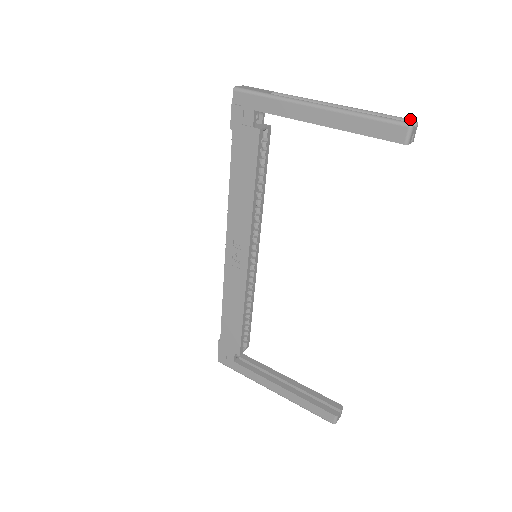
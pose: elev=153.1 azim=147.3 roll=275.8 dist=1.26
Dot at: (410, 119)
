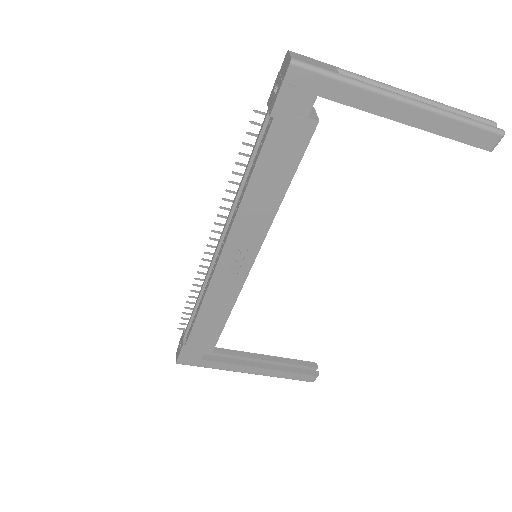
Dot at: (492, 121)
